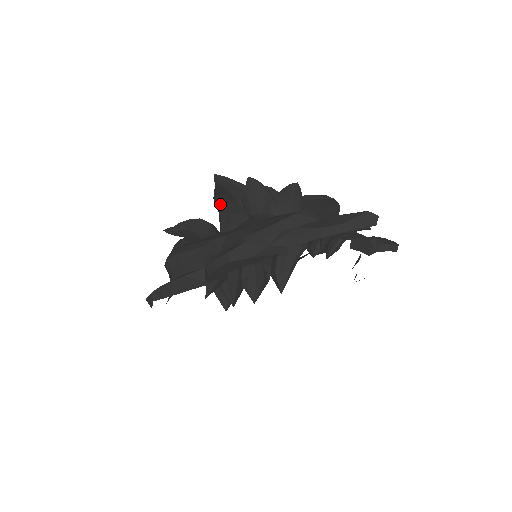
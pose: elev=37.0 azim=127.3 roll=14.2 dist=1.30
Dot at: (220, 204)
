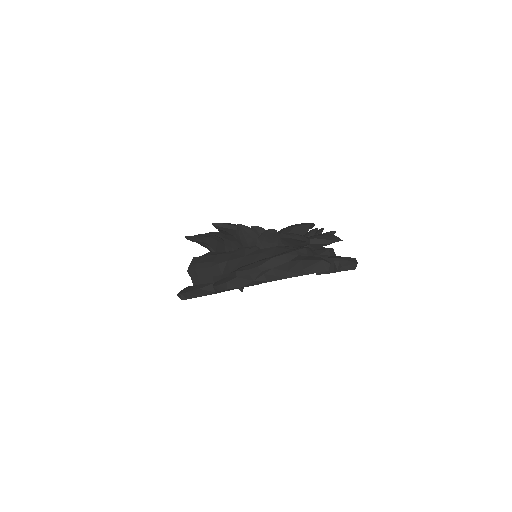
Dot at: (222, 233)
